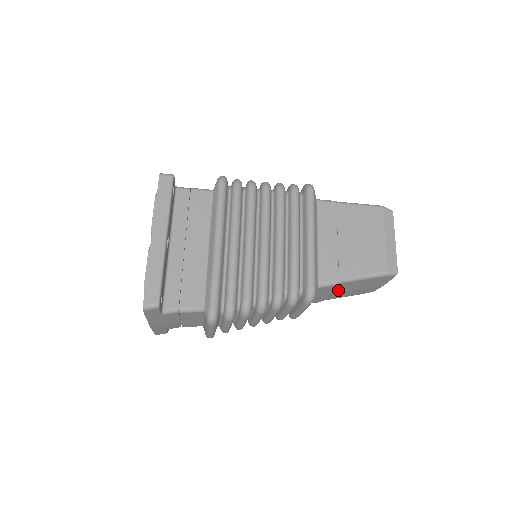
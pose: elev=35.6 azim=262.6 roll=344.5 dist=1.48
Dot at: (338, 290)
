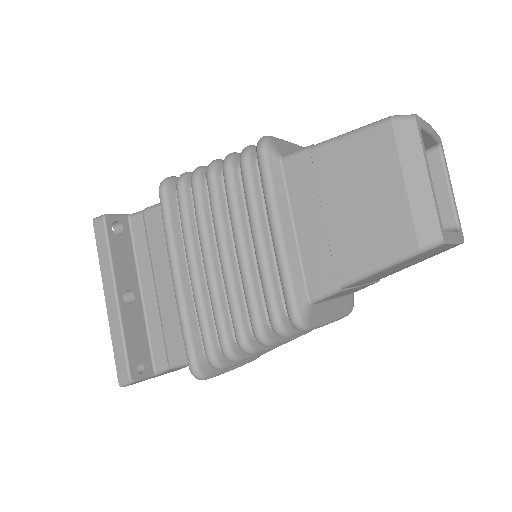
Dot at: (369, 281)
